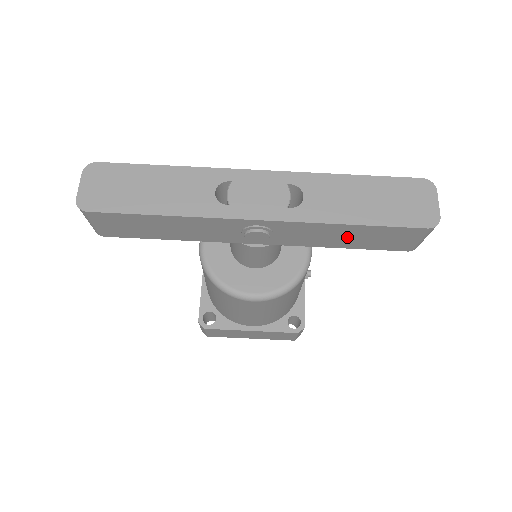
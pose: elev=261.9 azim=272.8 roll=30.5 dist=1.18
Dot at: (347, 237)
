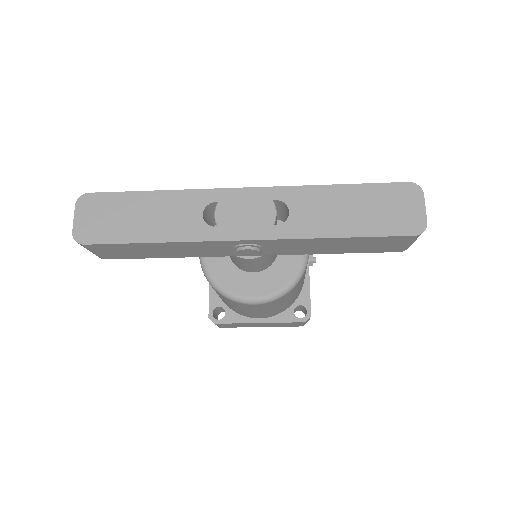
Dot at: (336, 246)
